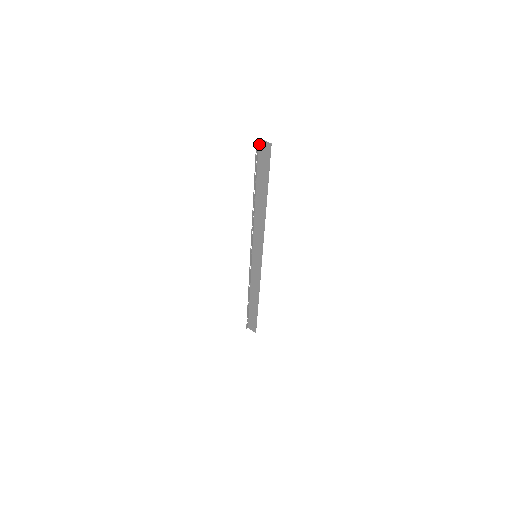
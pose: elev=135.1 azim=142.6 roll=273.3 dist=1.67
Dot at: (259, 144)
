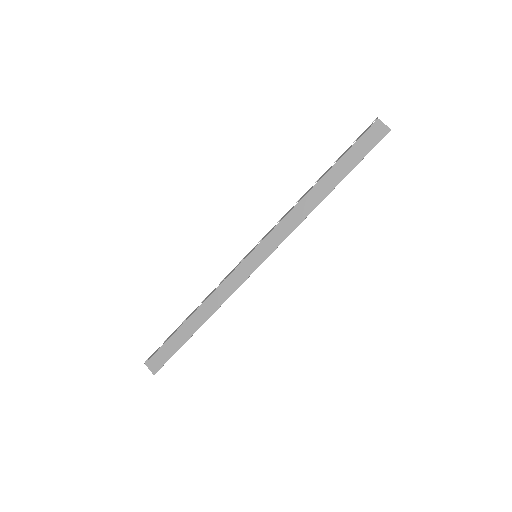
Dot at: (373, 125)
